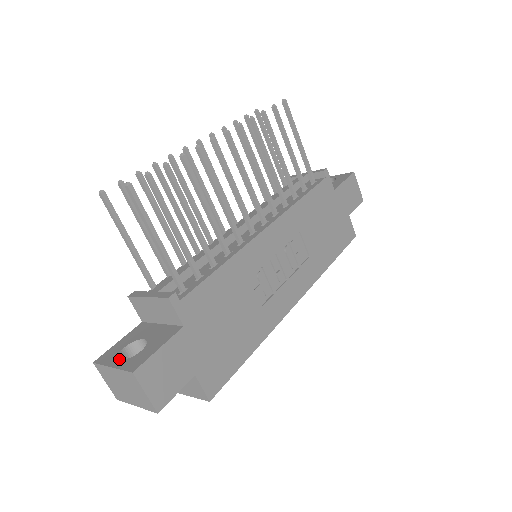
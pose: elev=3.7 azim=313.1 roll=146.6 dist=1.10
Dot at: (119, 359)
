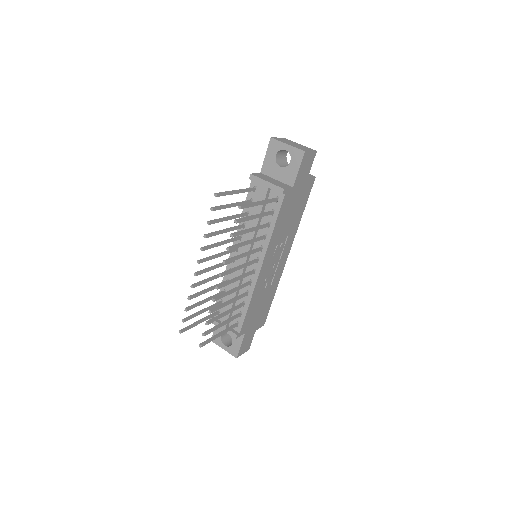
Dot at: (224, 345)
